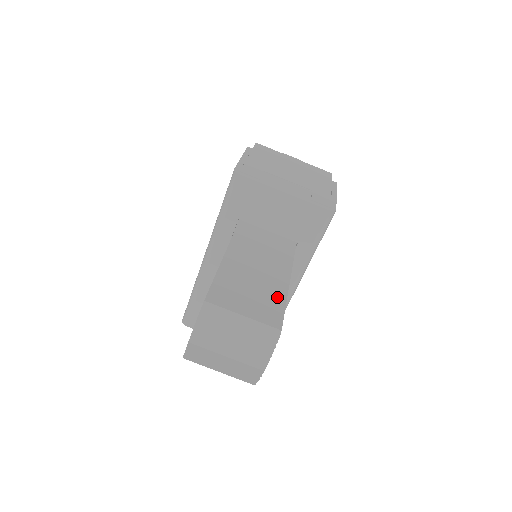
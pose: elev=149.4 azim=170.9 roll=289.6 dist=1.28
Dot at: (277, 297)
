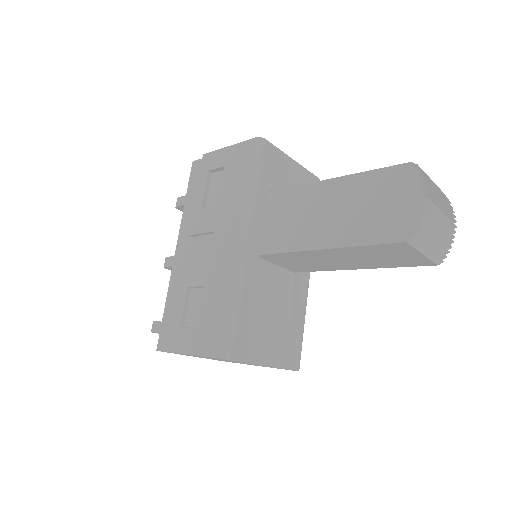
Dot at: occluded
